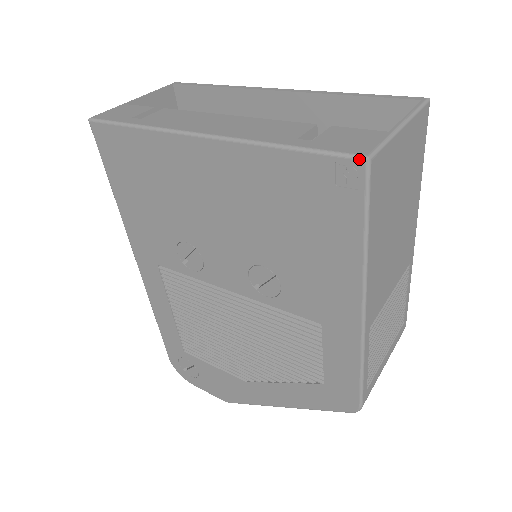
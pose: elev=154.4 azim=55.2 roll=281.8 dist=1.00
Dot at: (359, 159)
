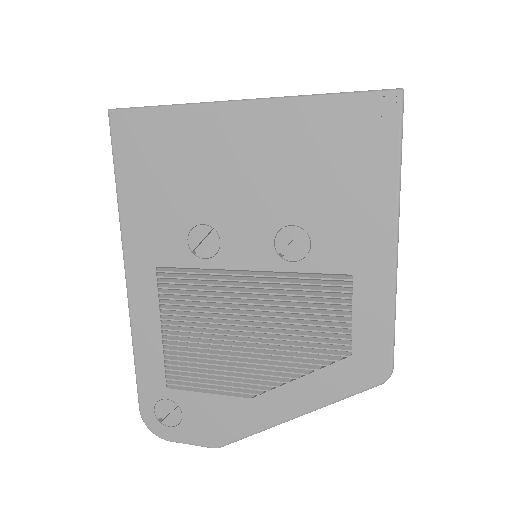
Dot at: (395, 91)
